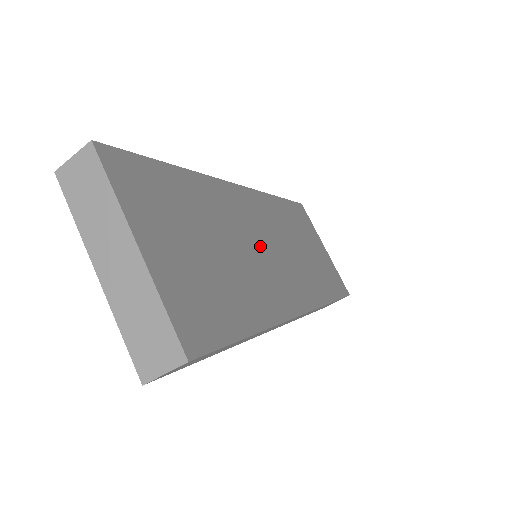
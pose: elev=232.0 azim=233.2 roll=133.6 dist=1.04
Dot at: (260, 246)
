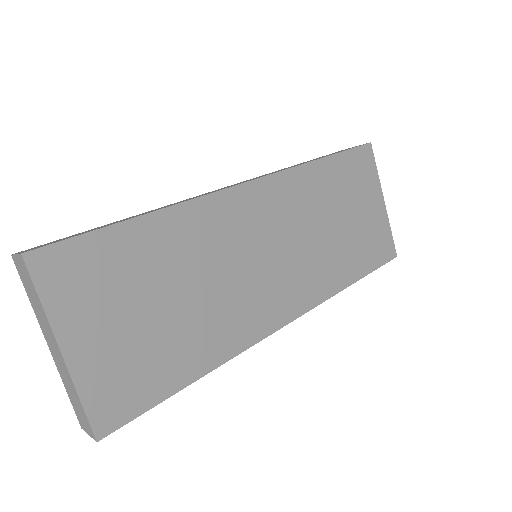
Dot at: (249, 263)
